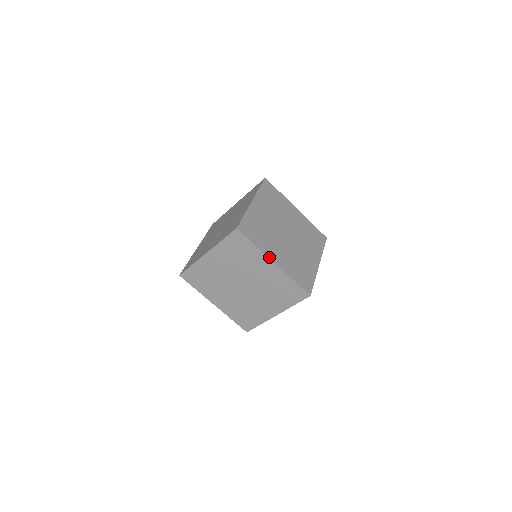
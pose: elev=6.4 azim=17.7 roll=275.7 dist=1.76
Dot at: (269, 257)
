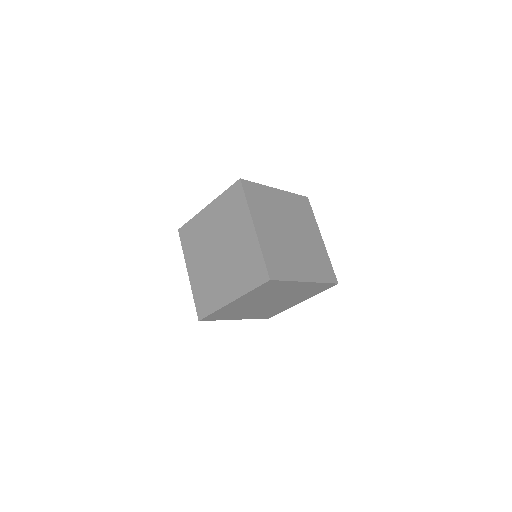
Dot at: (301, 281)
